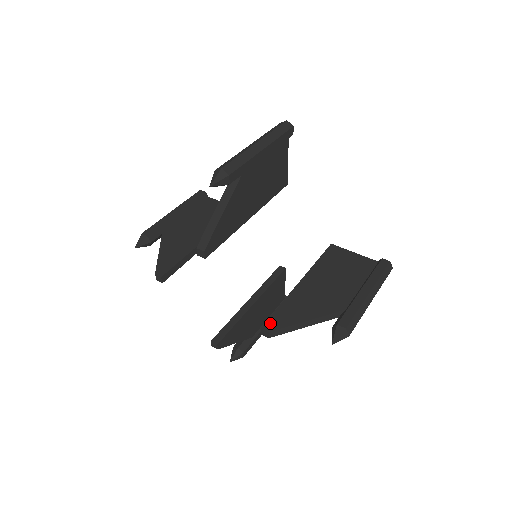
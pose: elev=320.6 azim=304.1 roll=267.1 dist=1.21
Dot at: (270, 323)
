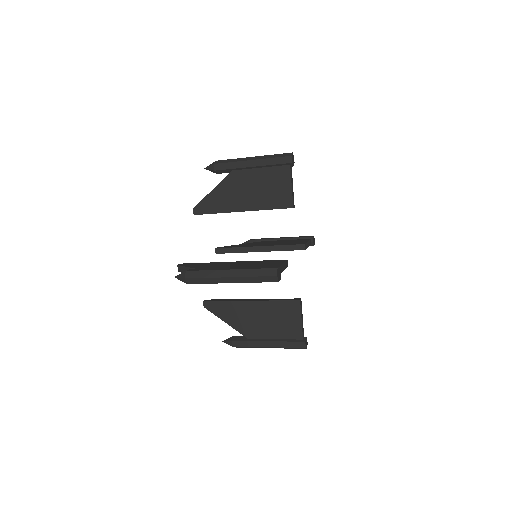
Dot at: (209, 304)
